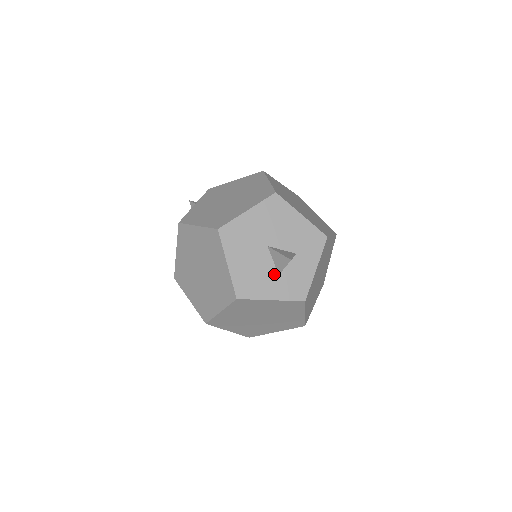
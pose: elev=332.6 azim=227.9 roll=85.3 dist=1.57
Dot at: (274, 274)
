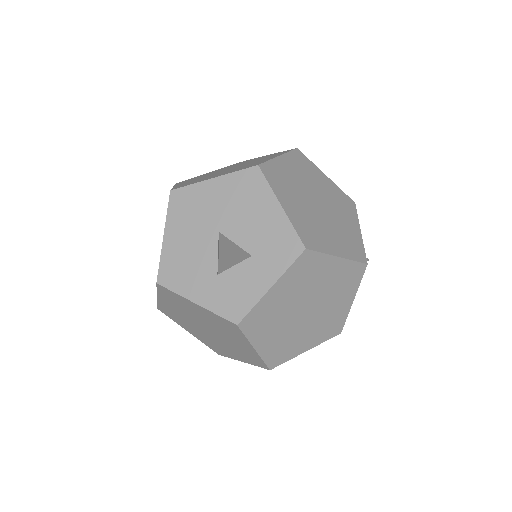
Dot at: (212, 271)
